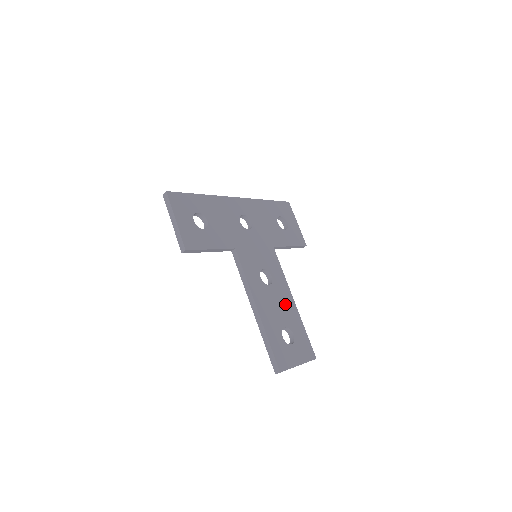
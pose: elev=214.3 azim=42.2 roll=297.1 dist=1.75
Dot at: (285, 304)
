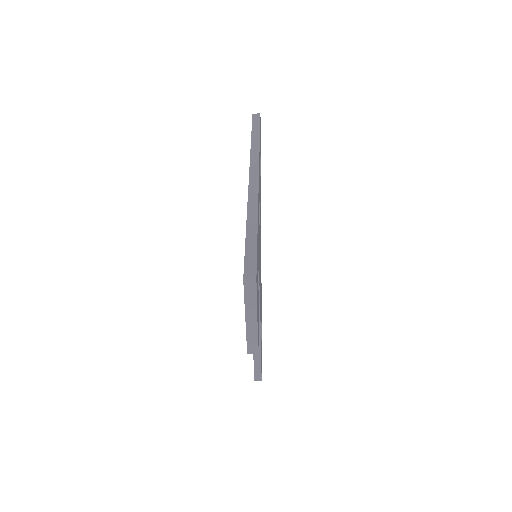
Dot at: occluded
